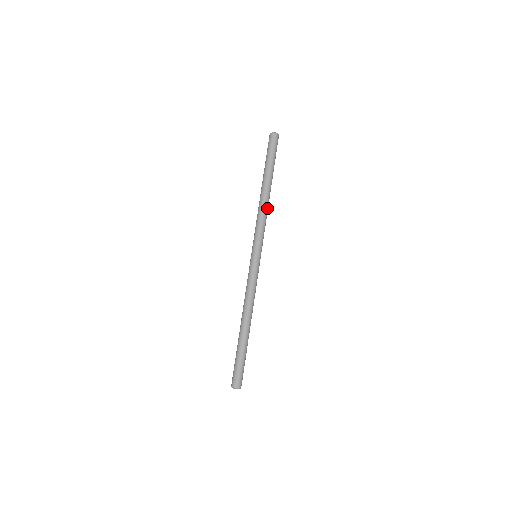
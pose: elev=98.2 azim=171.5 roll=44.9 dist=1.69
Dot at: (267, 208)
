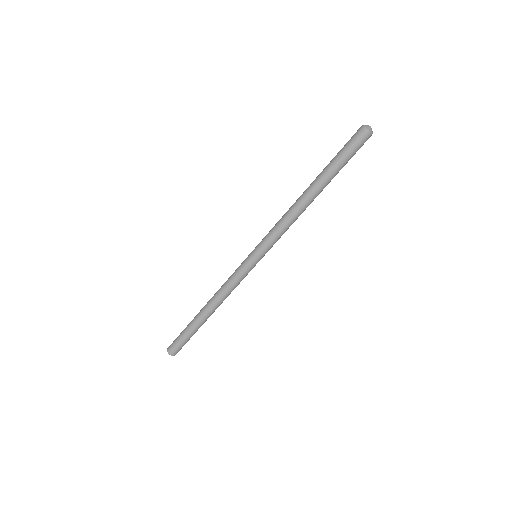
Dot at: (296, 214)
